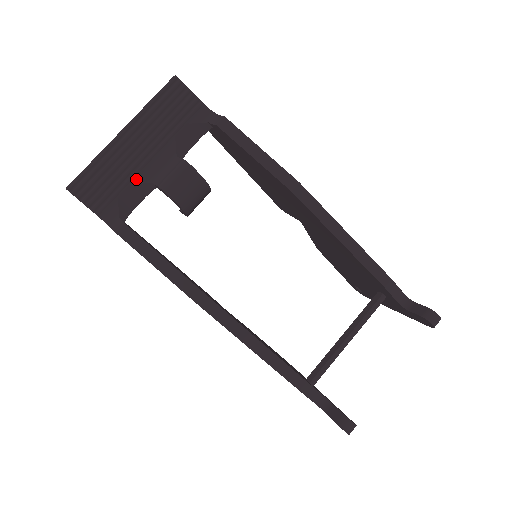
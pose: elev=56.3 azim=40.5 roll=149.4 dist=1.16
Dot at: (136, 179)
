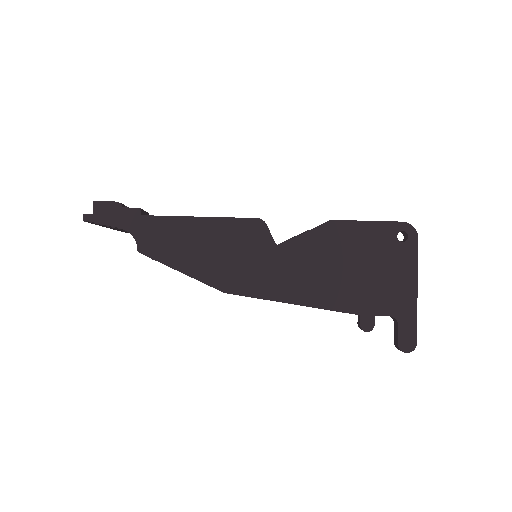
Dot at: occluded
